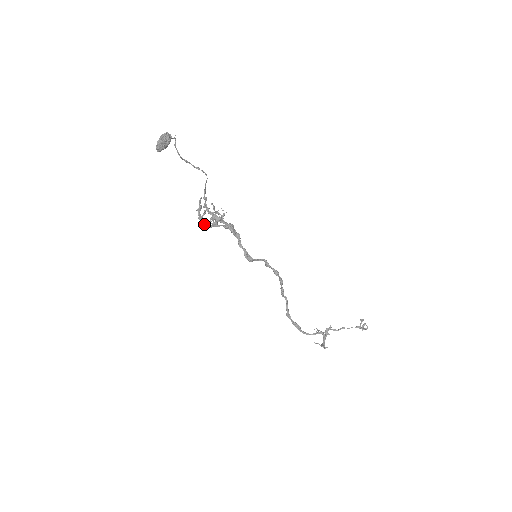
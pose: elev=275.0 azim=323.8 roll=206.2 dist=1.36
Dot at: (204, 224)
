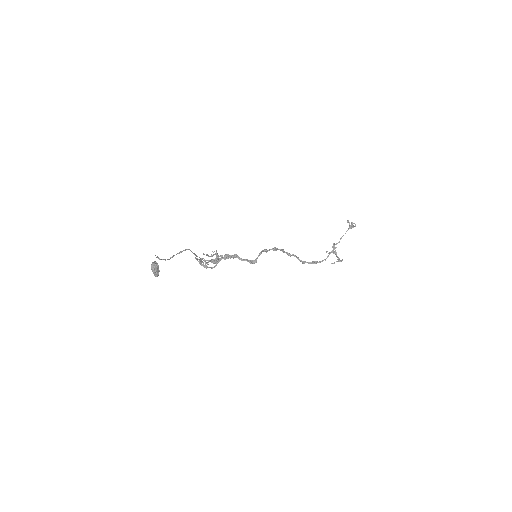
Dot at: (211, 268)
